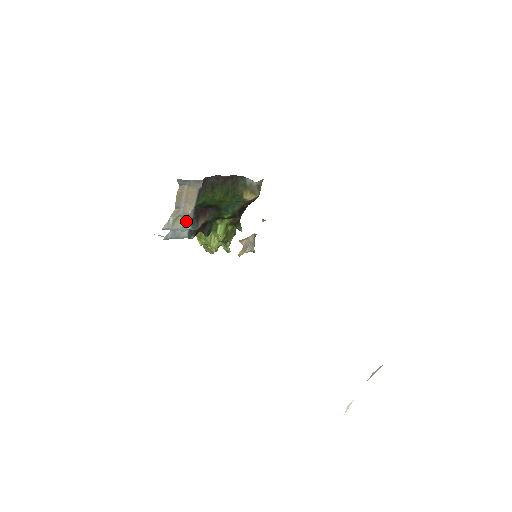
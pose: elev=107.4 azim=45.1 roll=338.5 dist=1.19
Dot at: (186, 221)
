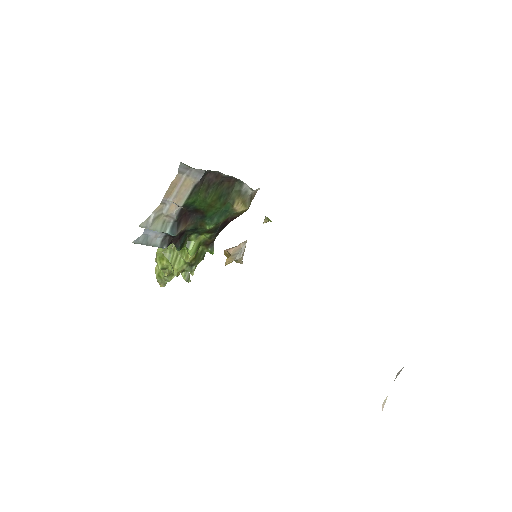
Dot at: (166, 223)
